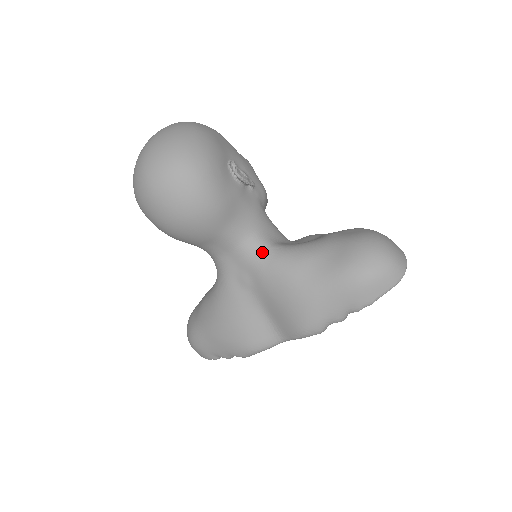
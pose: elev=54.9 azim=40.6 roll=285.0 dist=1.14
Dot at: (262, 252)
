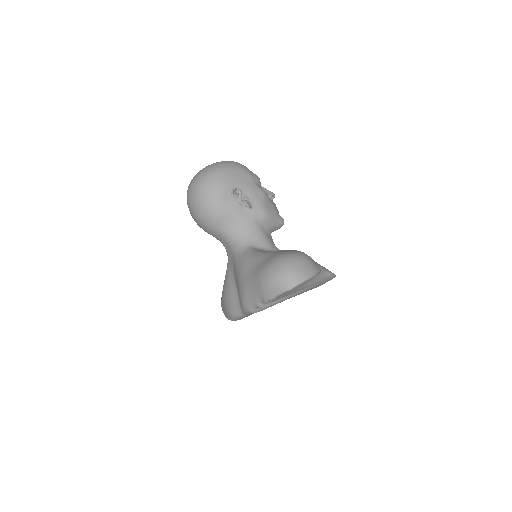
Dot at: (240, 250)
